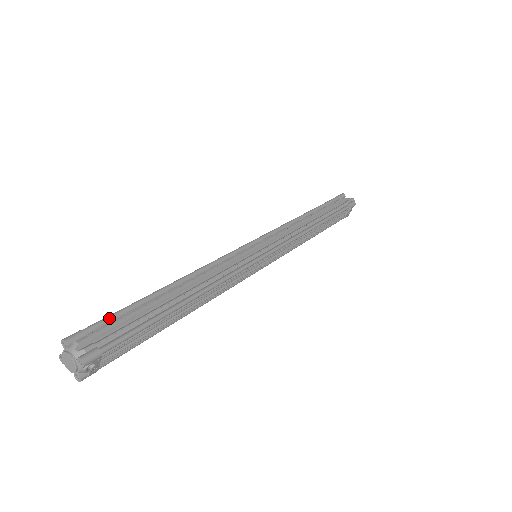
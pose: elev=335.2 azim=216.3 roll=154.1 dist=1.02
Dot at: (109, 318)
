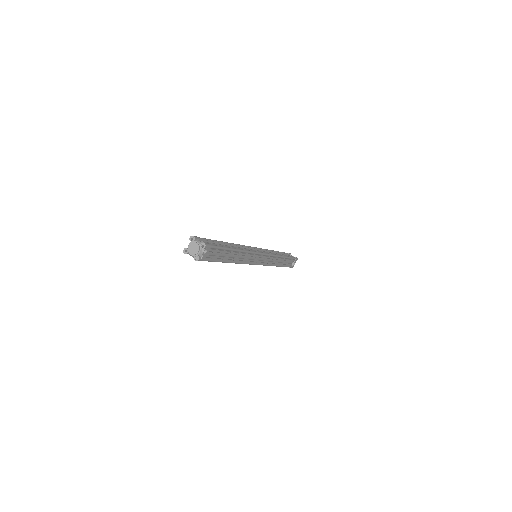
Dot at: (206, 239)
